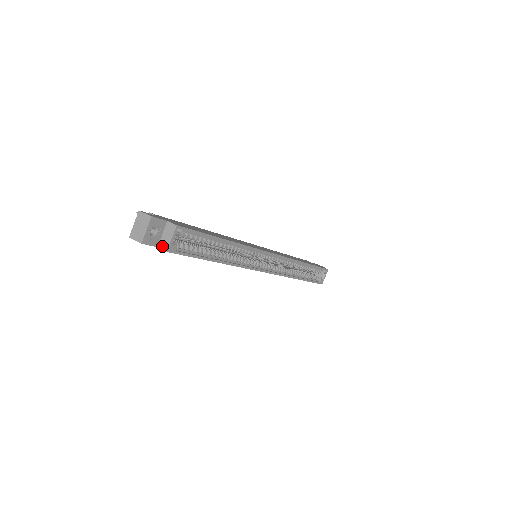
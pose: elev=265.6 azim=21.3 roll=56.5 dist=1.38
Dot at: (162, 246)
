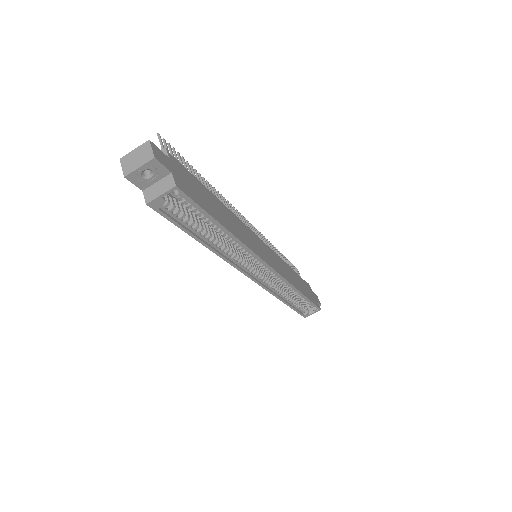
Dot at: (147, 194)
